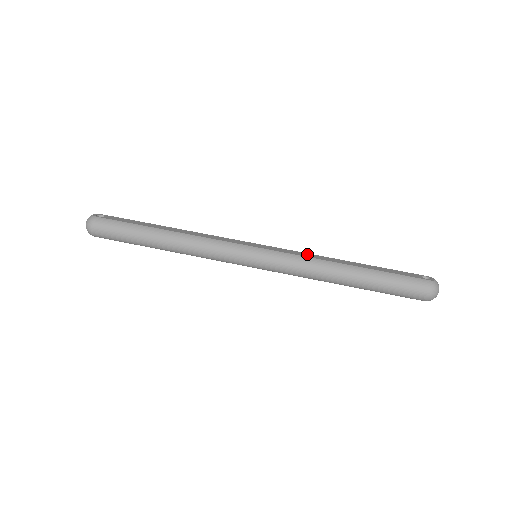
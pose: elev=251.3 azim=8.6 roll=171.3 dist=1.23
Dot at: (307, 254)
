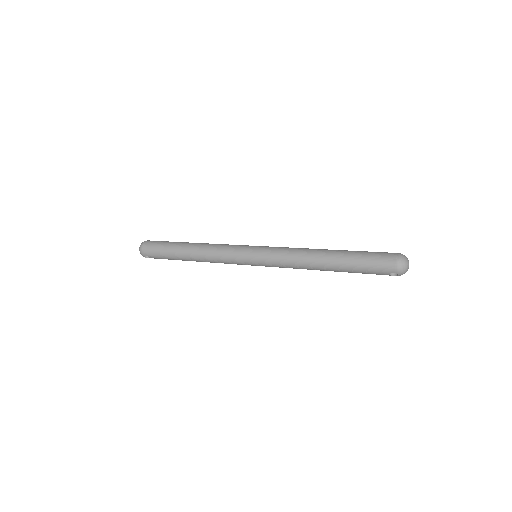
Dot at: occluded
